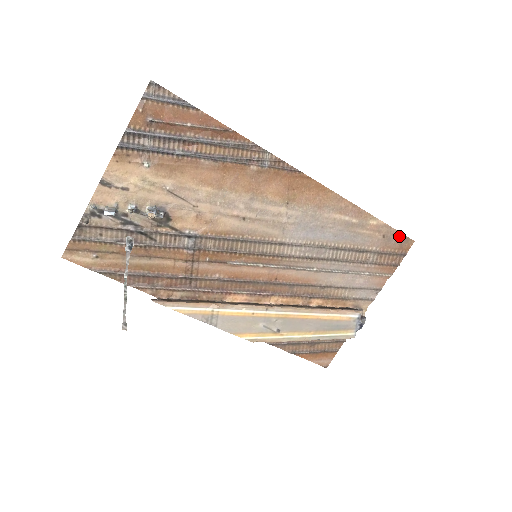
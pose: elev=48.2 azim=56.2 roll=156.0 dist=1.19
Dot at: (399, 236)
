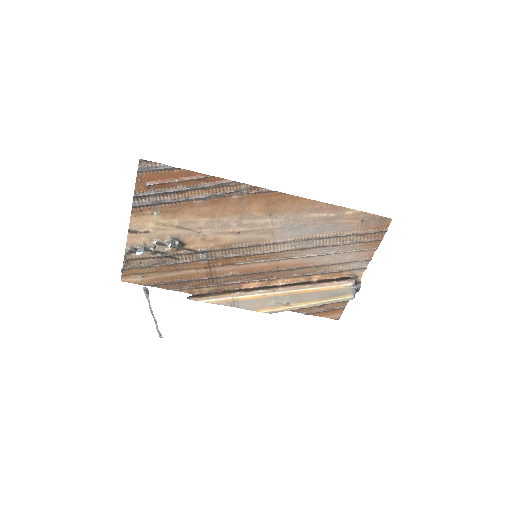
Dot at: (377, 218)
